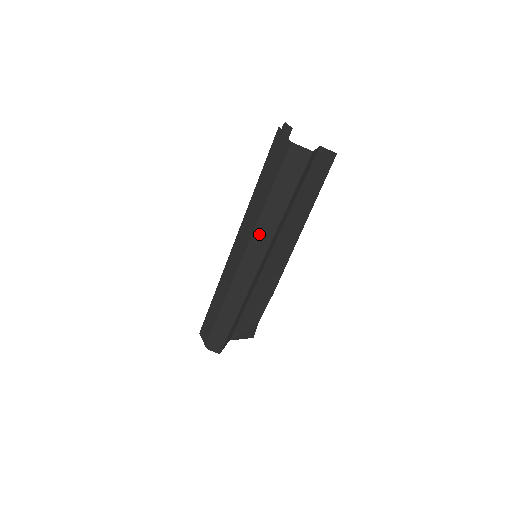
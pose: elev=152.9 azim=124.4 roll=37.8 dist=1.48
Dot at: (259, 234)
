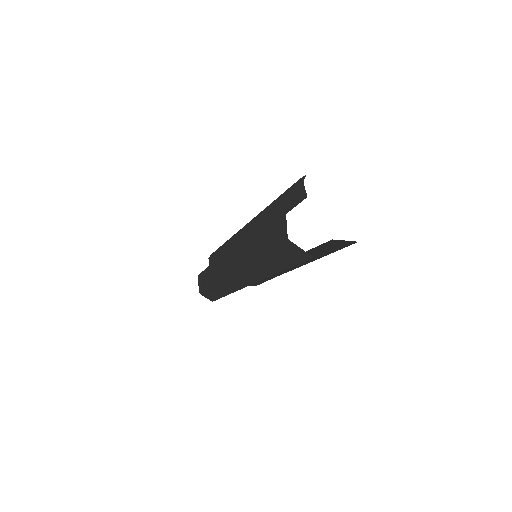
Dot at: (248, 270)
